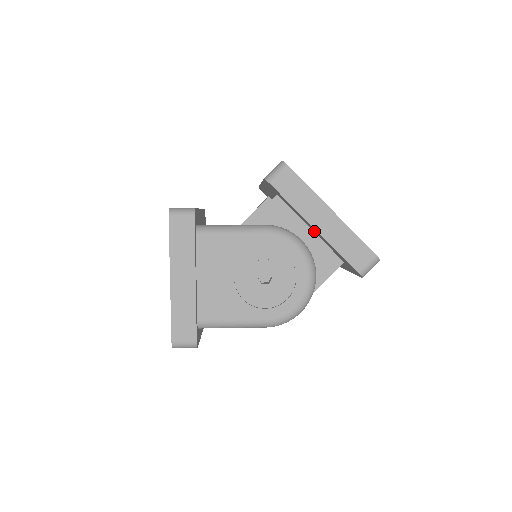
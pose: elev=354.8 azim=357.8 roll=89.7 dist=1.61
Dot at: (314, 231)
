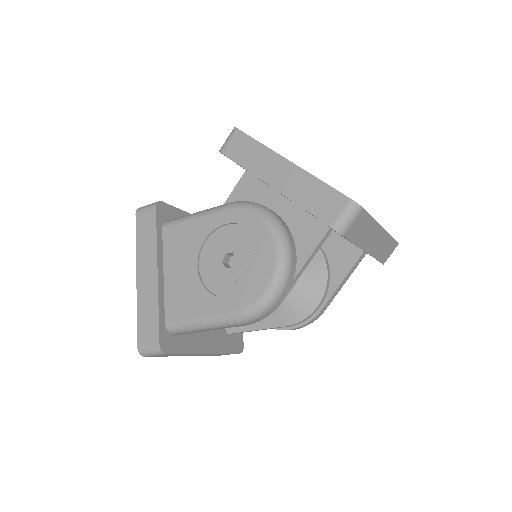
Dot at: occluded
